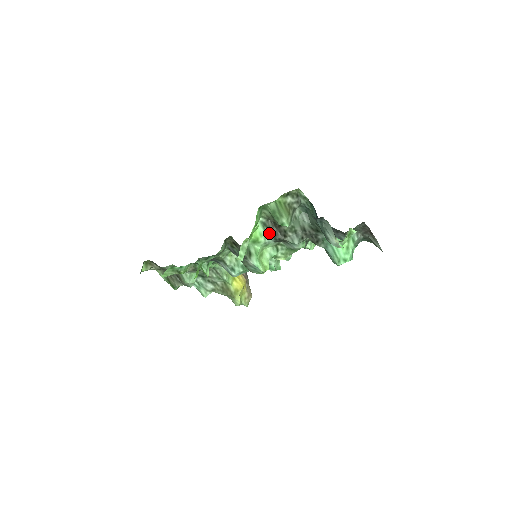
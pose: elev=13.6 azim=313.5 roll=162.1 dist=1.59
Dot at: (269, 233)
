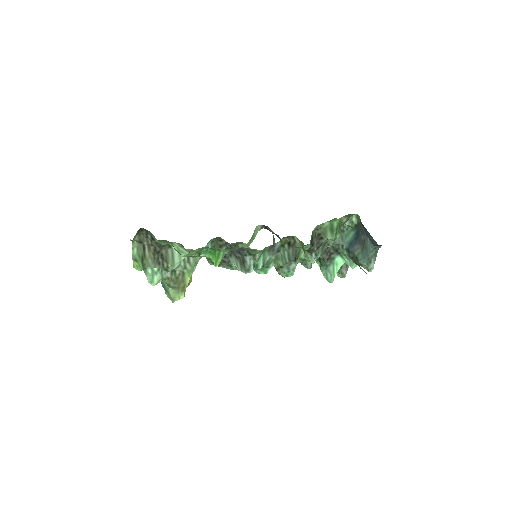
Dot at: (310, 242)
